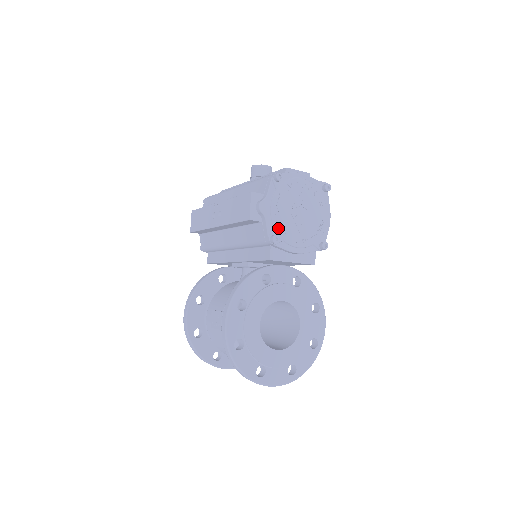
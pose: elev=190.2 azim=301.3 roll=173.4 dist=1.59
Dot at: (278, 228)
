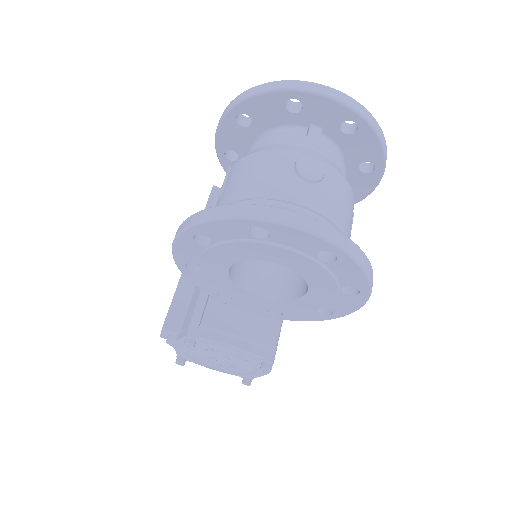
Dot at: occluded
